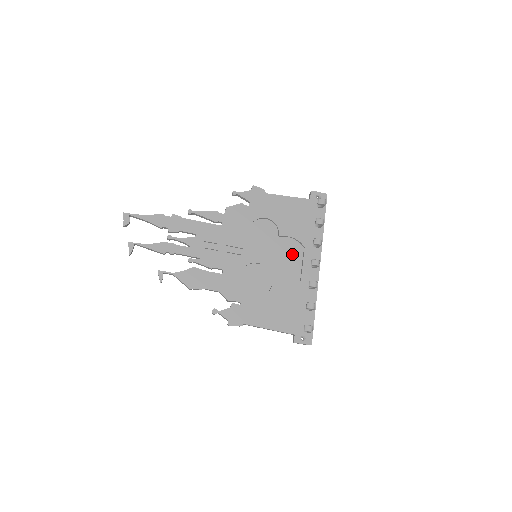
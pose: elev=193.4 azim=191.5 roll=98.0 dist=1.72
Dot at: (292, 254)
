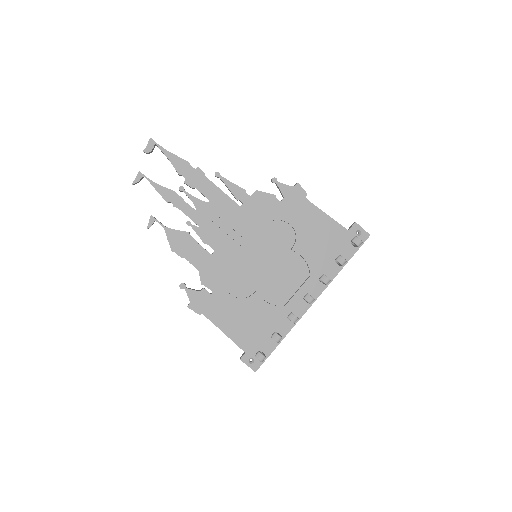
Dot at: (293, 275)
